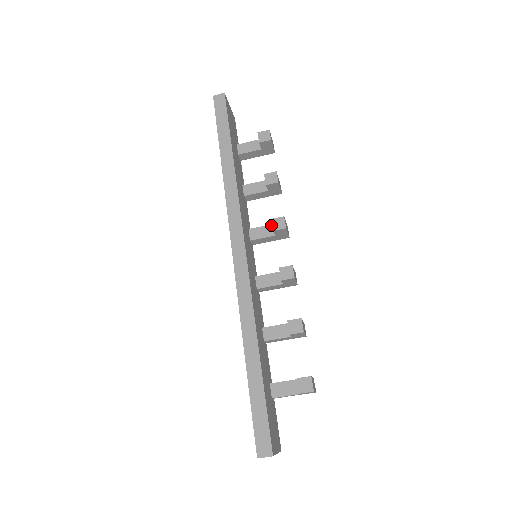
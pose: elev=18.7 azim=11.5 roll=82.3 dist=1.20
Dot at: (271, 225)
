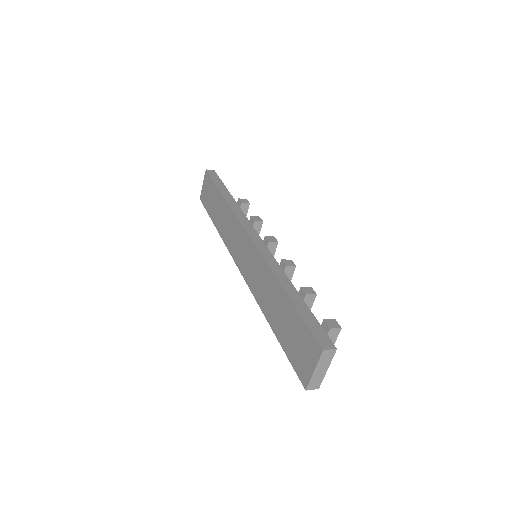
Dot at: occluded
